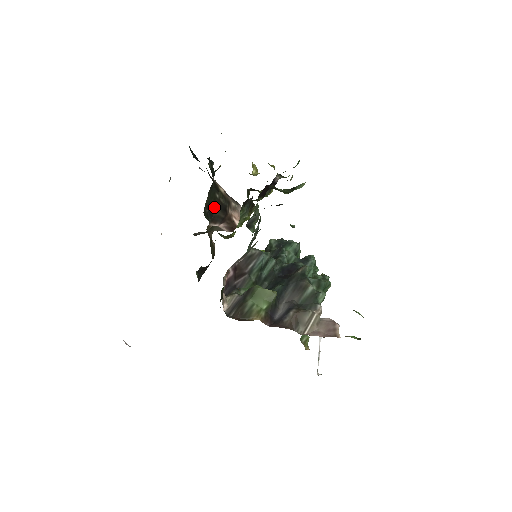
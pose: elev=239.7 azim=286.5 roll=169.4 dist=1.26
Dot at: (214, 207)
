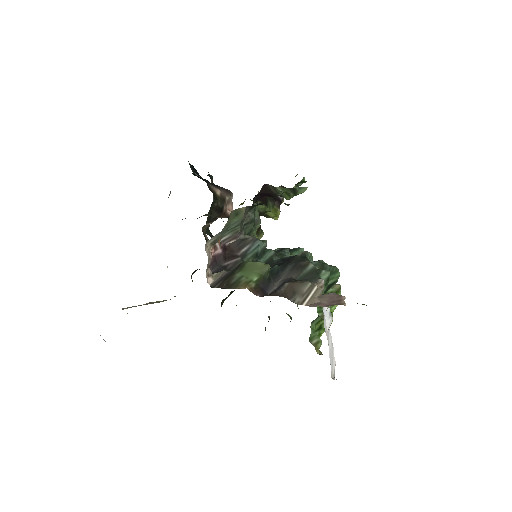
Dot at: (212, 213)
